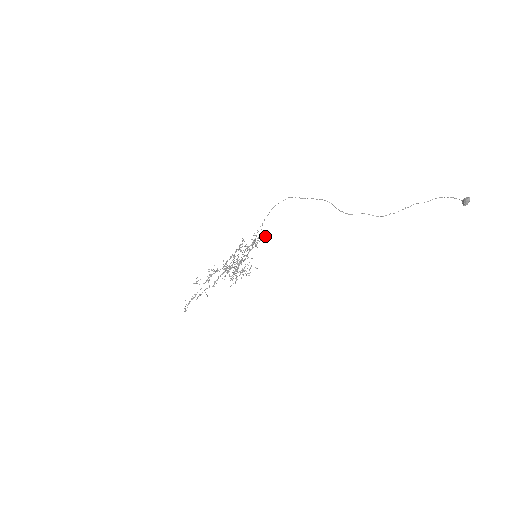
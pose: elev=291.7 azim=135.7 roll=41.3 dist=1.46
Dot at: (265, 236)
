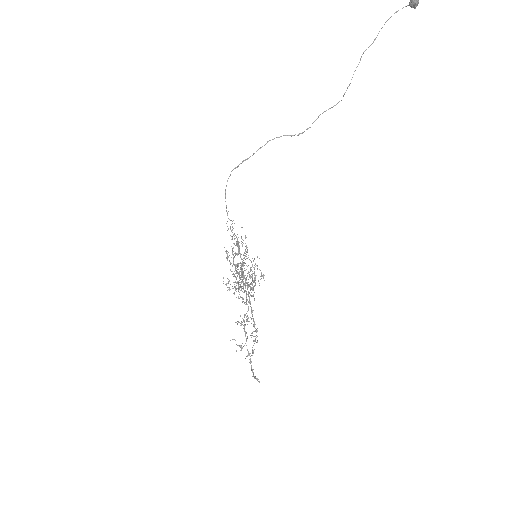
Dot at: occluded
